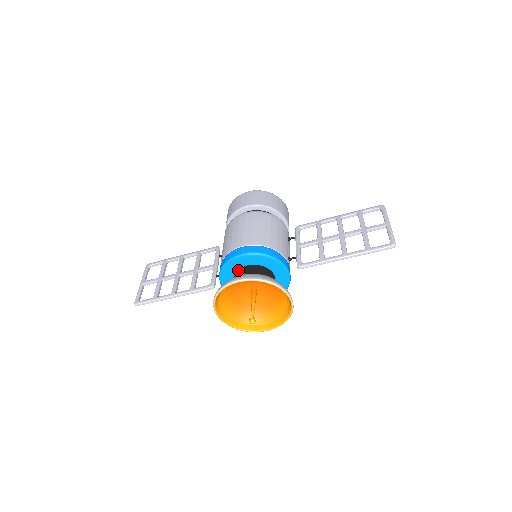
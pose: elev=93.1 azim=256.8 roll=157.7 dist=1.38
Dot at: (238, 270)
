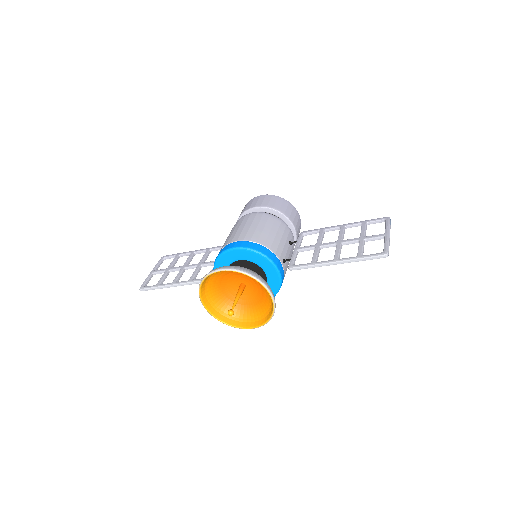
Dot at: (231, 265)
